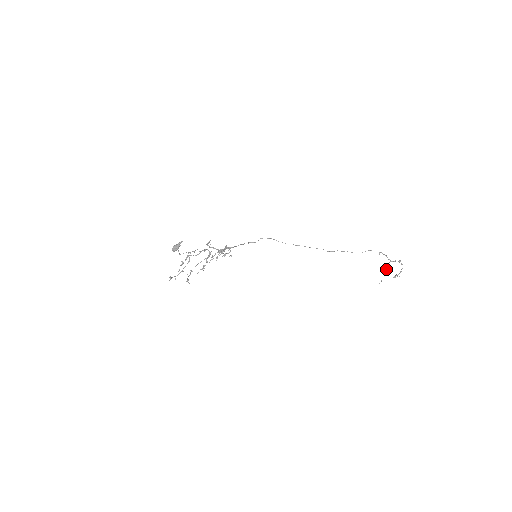
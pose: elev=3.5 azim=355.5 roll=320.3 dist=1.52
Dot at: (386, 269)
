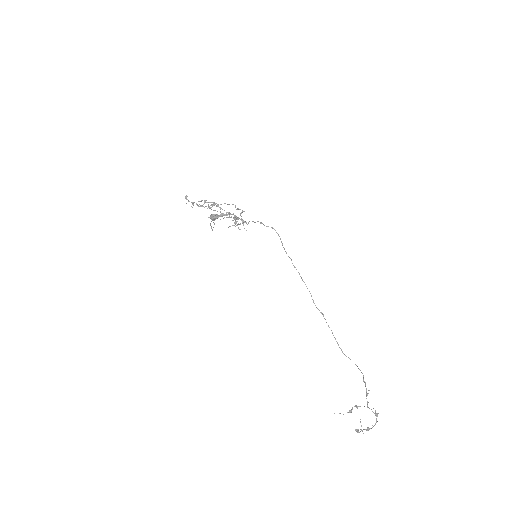
Dot at: occluded
